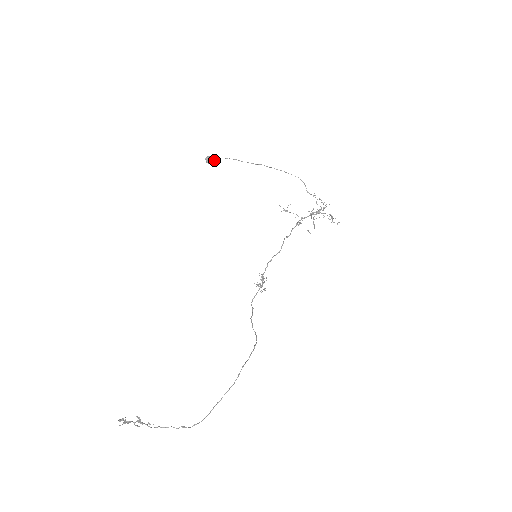
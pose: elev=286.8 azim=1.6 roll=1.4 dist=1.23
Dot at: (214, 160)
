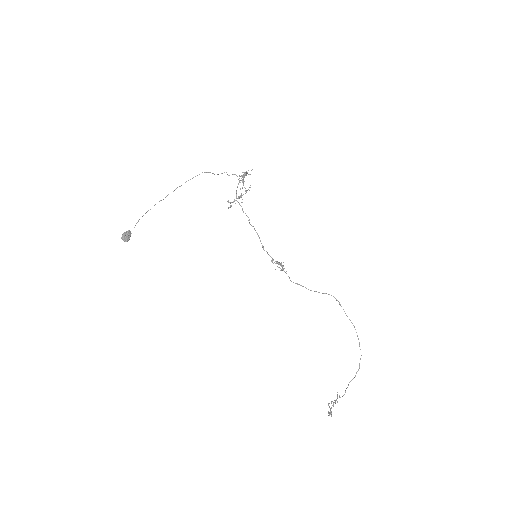
Dot at: (130, 234)
